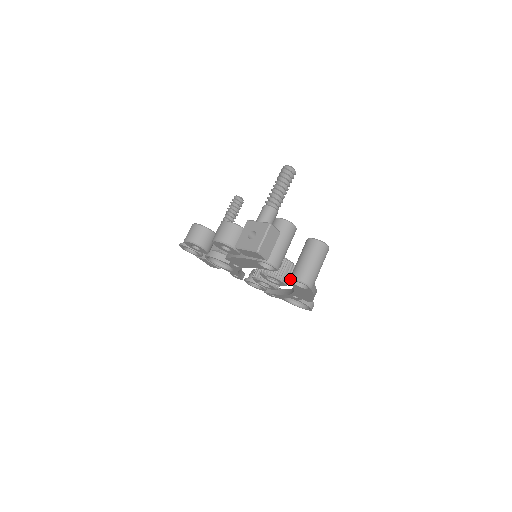
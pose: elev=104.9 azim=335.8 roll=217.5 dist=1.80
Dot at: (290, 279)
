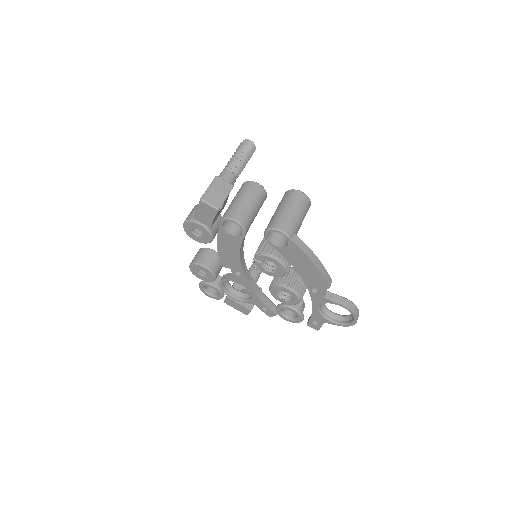
Dot at: occluded
